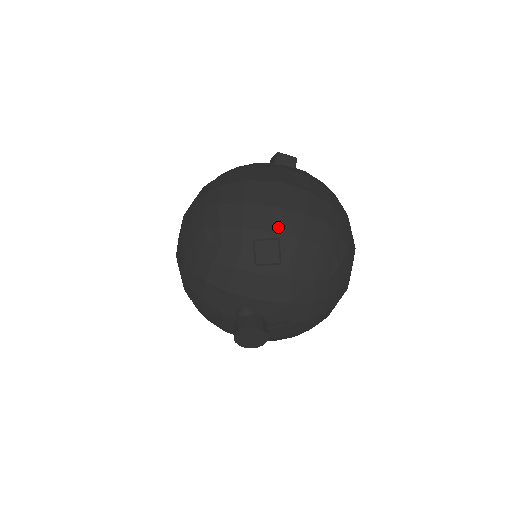
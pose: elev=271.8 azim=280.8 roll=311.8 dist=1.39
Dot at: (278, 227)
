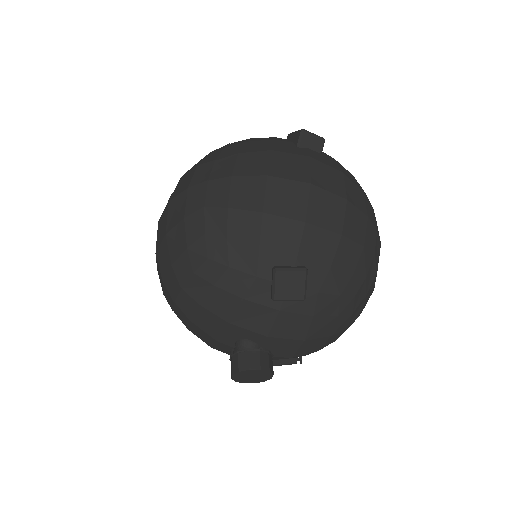
Dot at: (306, 251)
